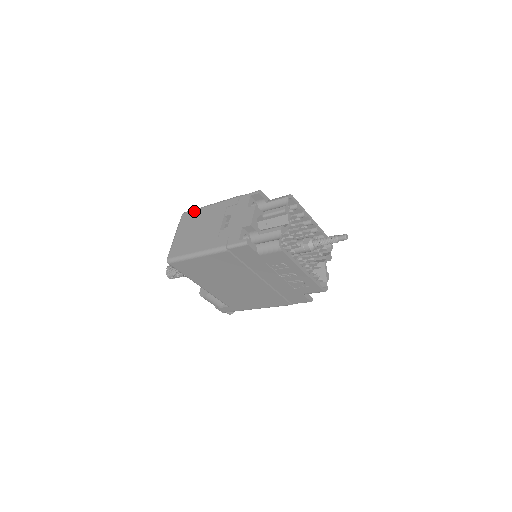
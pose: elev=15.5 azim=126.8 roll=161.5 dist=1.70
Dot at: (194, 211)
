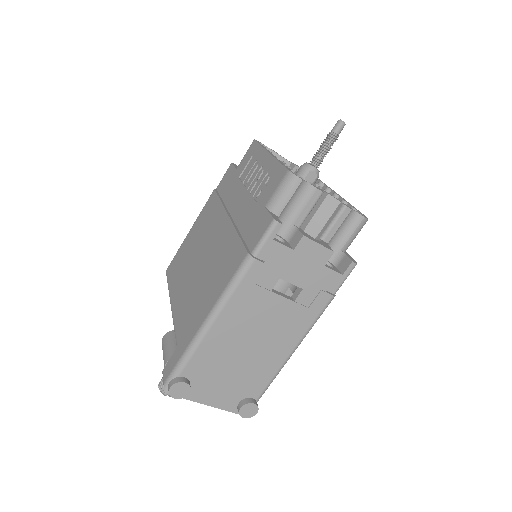
Dot at: occluded
